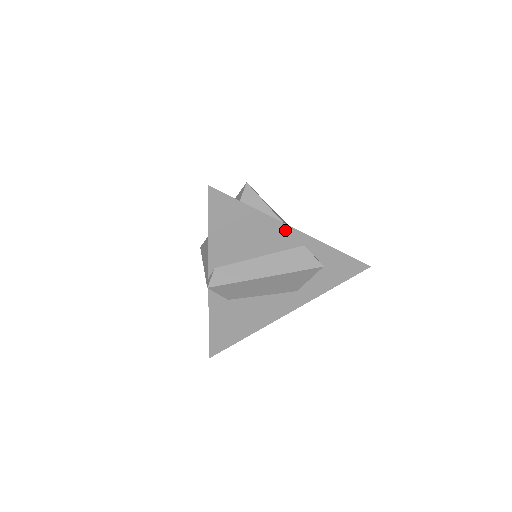
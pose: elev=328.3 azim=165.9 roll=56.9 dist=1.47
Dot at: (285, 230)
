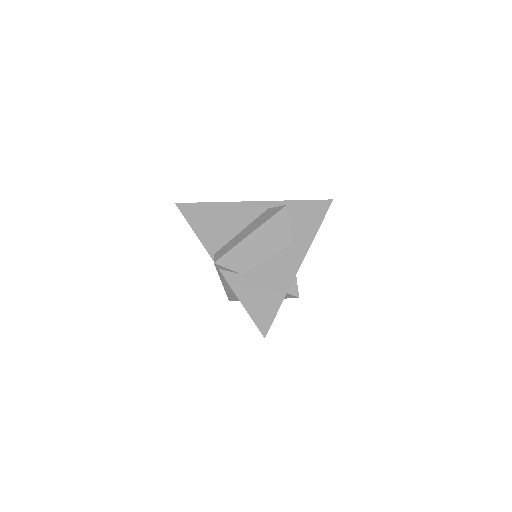
Dot at: (246, 205)
